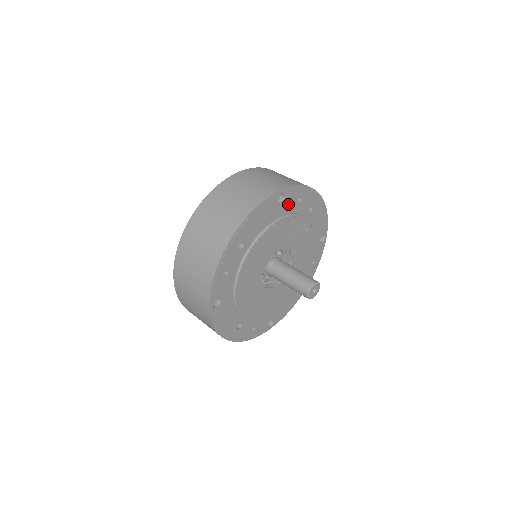
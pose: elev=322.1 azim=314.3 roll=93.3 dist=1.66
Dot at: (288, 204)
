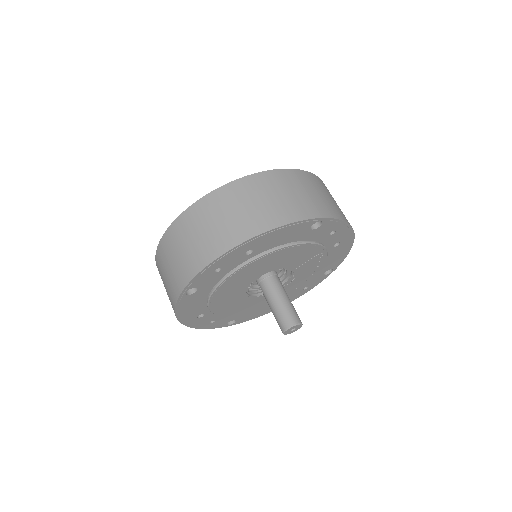
Dot at: (320, 232)
